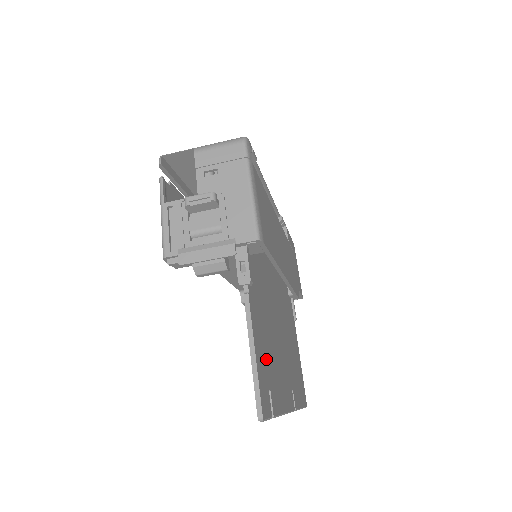
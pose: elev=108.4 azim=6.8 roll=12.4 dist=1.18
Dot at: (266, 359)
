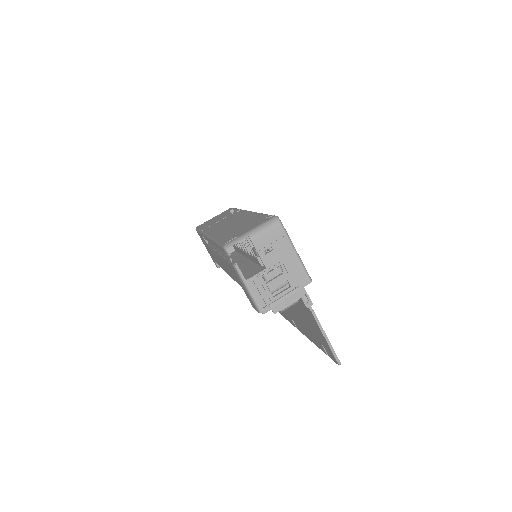
Dot at: occluded
